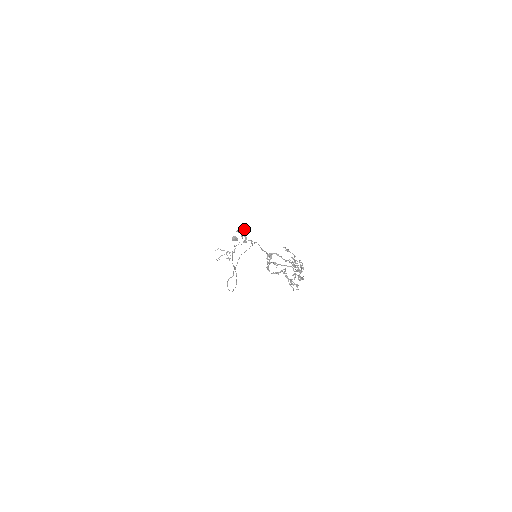
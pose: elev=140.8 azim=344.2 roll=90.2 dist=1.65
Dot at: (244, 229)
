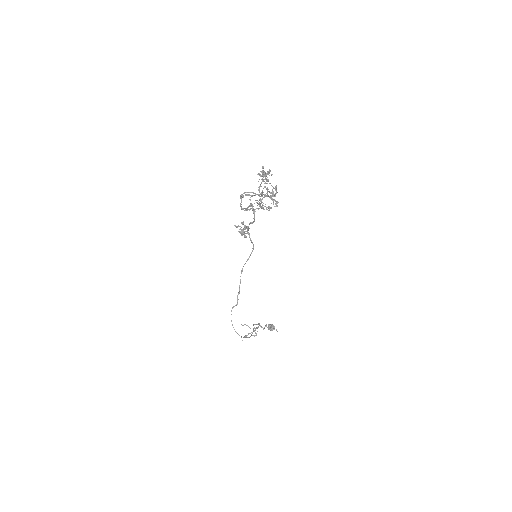
Dot at: (243, 224)
